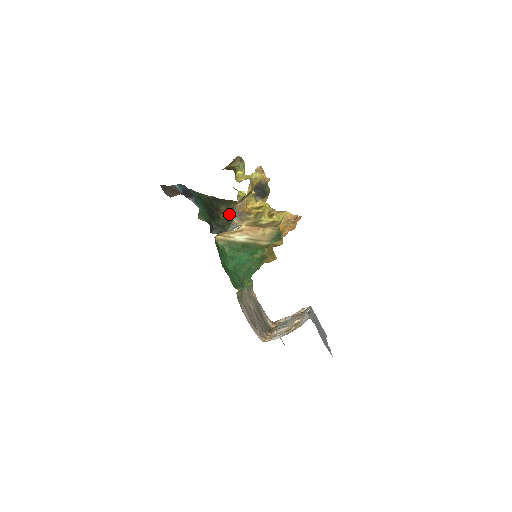
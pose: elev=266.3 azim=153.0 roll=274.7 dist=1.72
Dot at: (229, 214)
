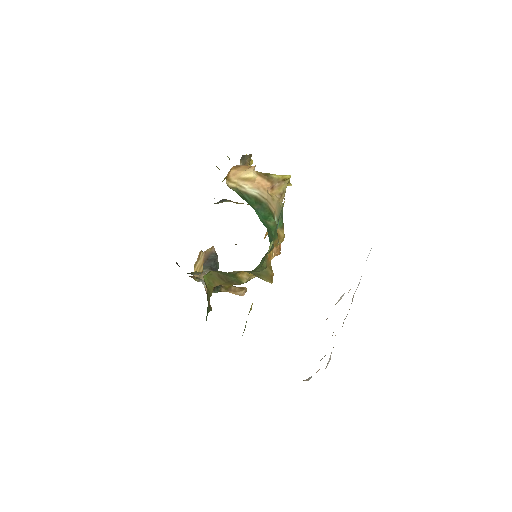
Dot at: occluded
